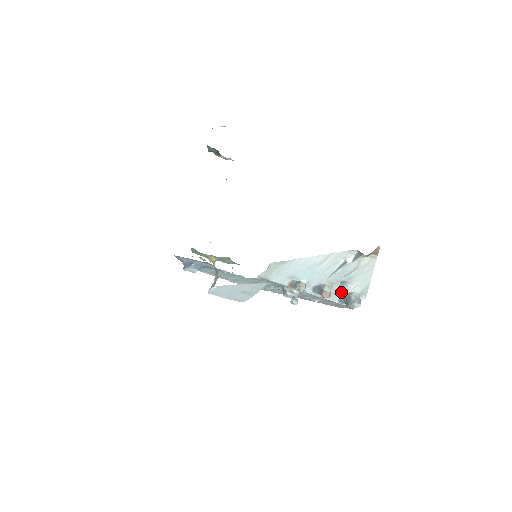
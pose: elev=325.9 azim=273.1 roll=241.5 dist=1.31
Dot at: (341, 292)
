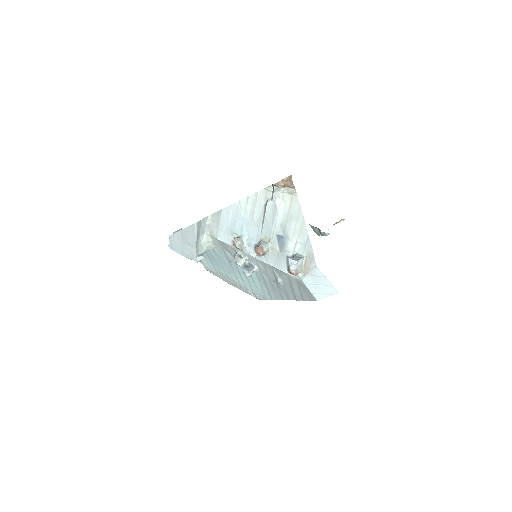
Dot at: (285, 255)
